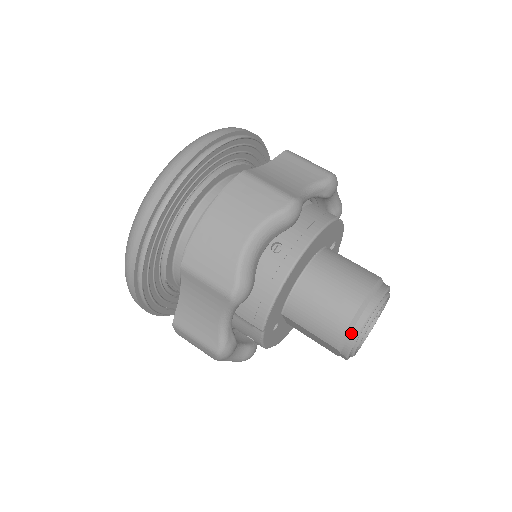
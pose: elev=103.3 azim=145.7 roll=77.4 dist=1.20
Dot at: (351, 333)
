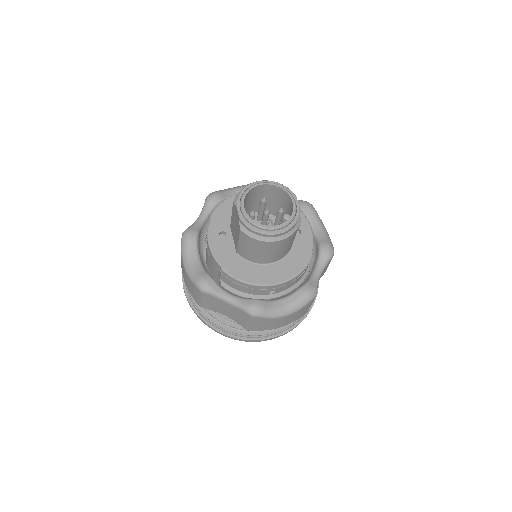
Dot at: occluded
